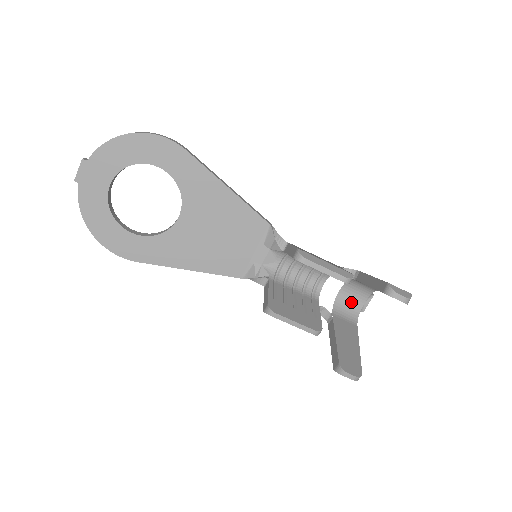
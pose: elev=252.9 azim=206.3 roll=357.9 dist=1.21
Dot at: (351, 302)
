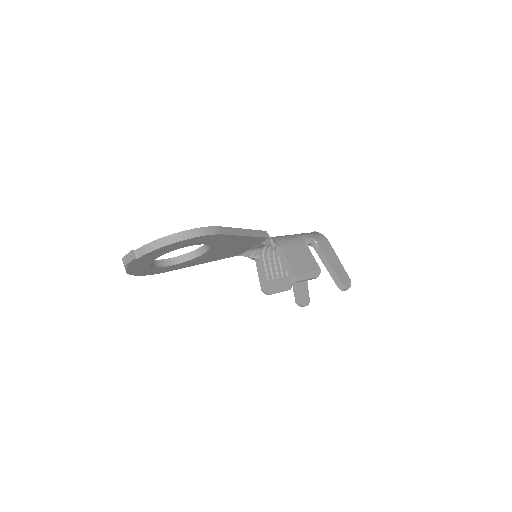
Dot at: occluded
